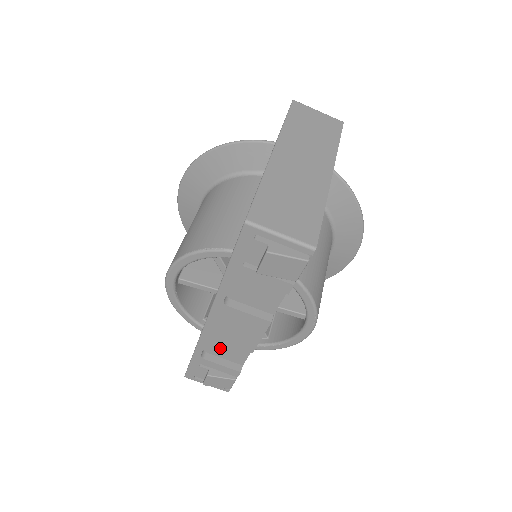
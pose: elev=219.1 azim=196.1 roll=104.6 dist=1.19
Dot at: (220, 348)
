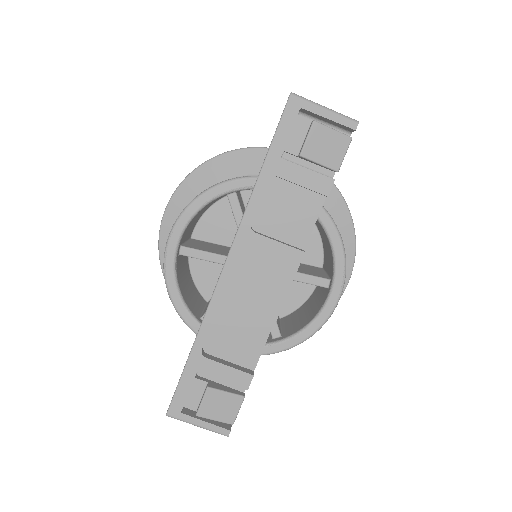
Dot at: (227, 338)
